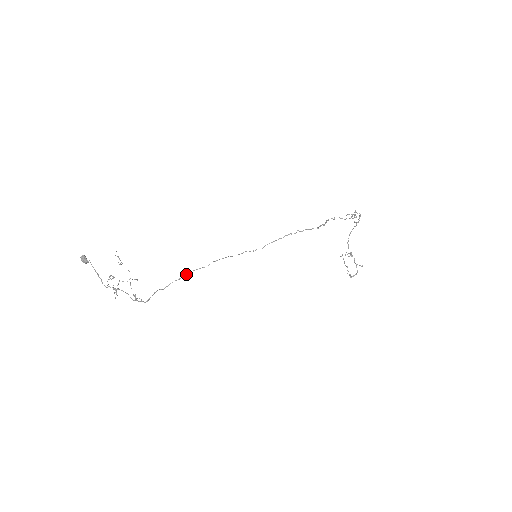
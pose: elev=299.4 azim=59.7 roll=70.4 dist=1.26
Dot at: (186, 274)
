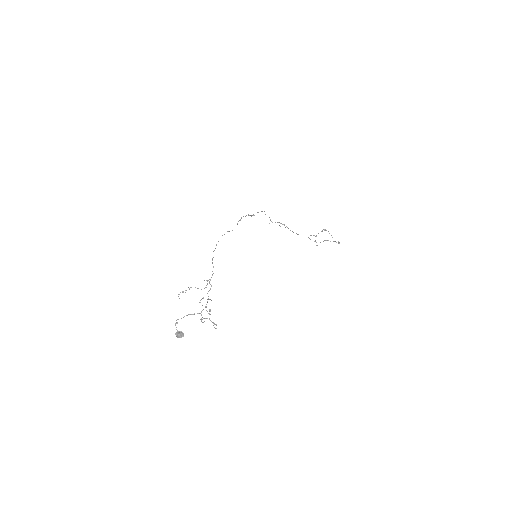
Dot at: occluded
